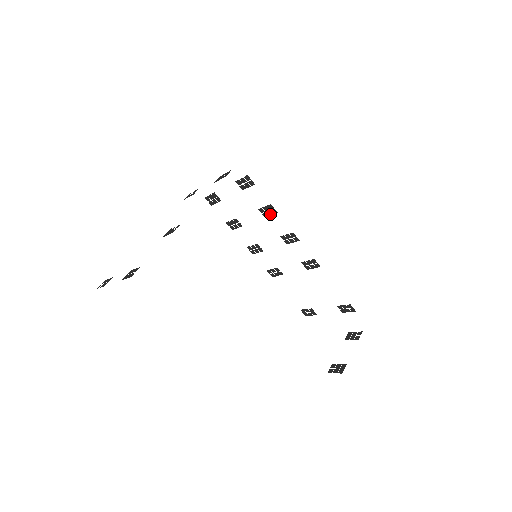
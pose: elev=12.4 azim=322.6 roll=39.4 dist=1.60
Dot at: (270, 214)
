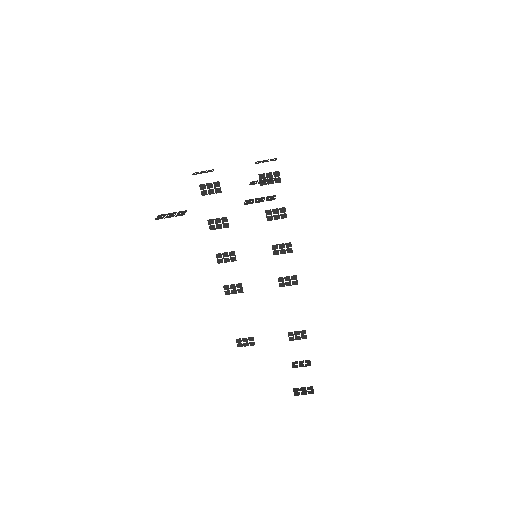
Dot at: (277, 218)
